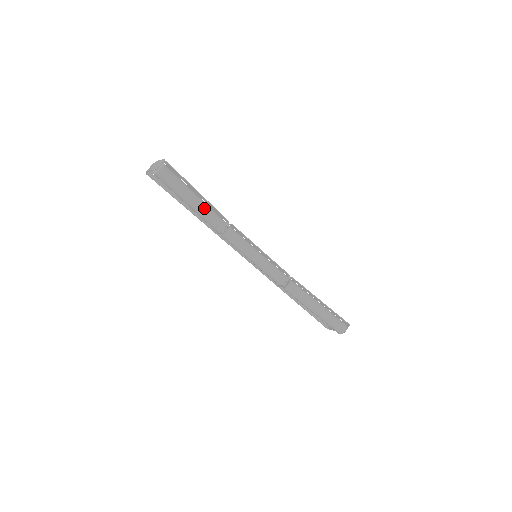
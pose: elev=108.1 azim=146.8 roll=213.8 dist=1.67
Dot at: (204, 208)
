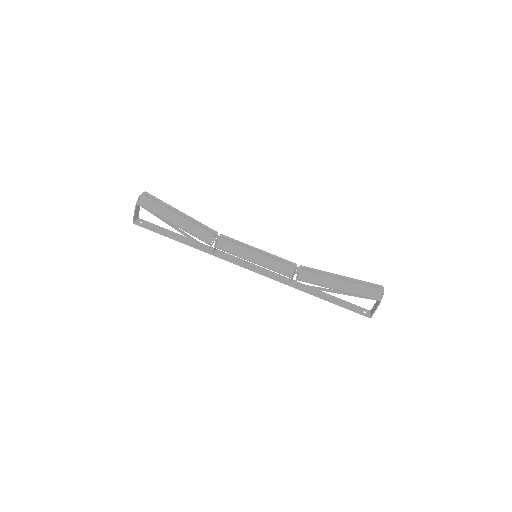
Dot at: (190, 221)
